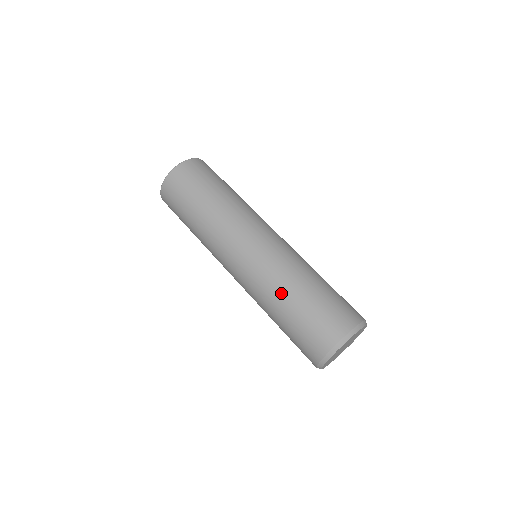
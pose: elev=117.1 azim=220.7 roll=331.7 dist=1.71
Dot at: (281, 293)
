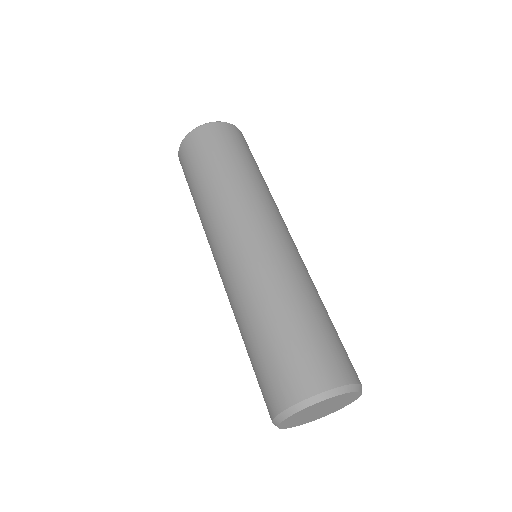
Dot at: (253, 311)
